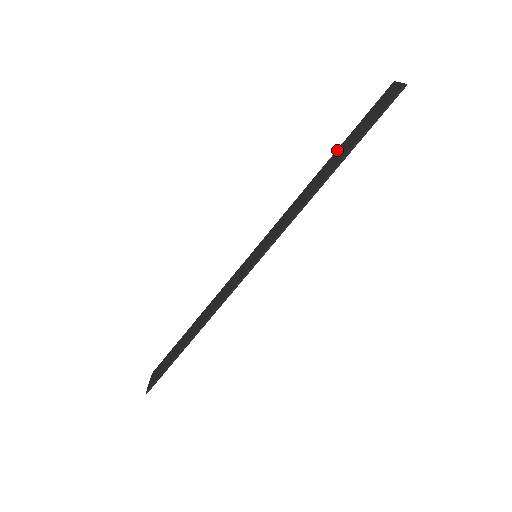
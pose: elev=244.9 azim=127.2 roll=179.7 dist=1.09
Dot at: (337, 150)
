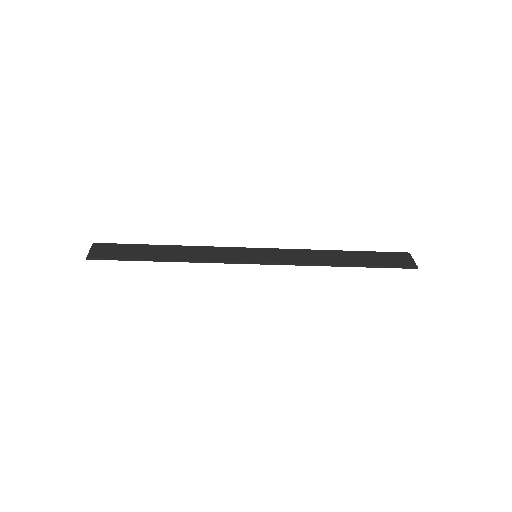
Dot at: (354, 252)
